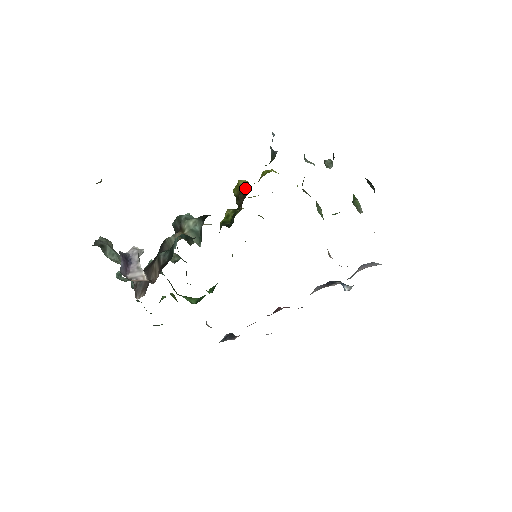
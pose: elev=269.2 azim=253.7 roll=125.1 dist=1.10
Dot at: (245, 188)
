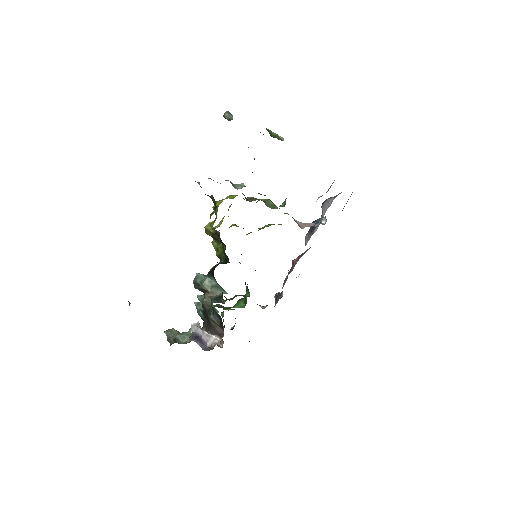
Dot at: (214, 230)
